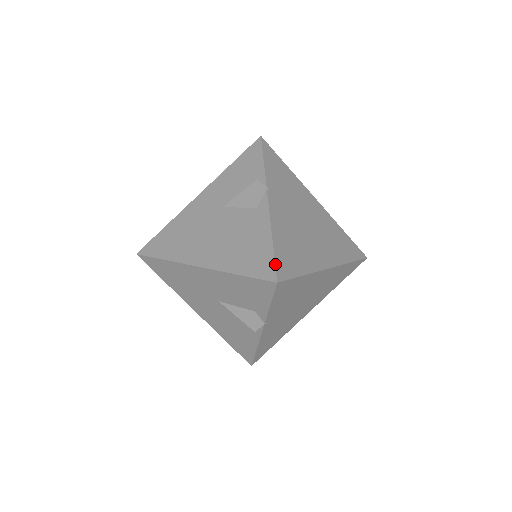
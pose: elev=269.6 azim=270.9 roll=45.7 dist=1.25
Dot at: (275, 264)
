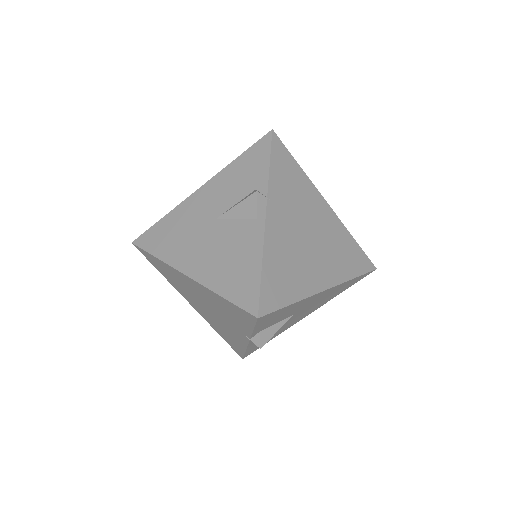
Dot at: occluded
